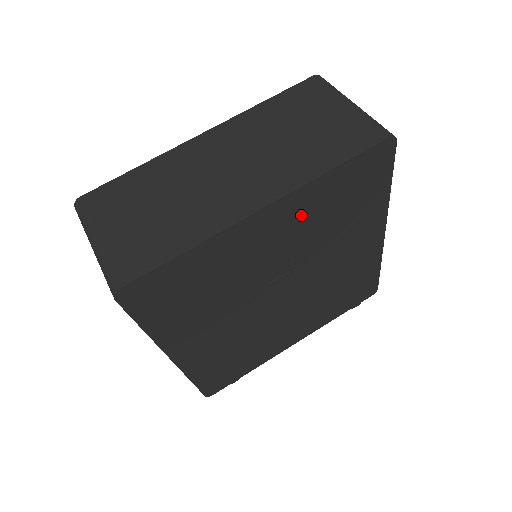
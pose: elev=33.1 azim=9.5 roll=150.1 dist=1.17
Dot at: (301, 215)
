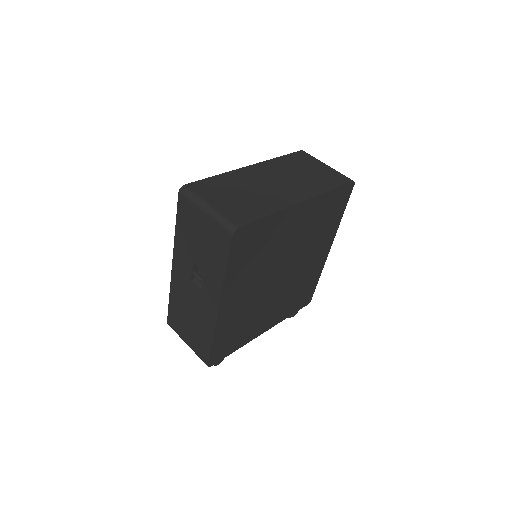
Dot at: (311, 215)
